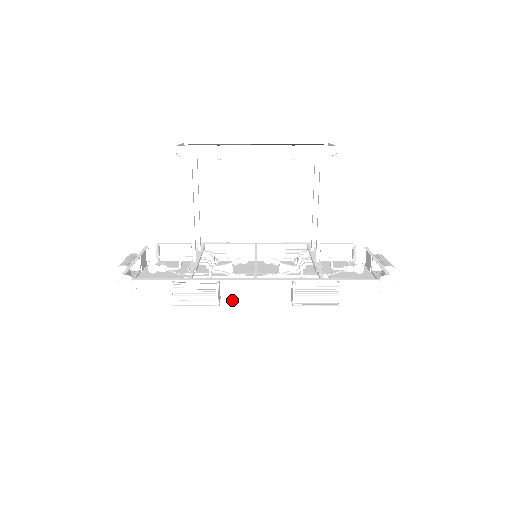
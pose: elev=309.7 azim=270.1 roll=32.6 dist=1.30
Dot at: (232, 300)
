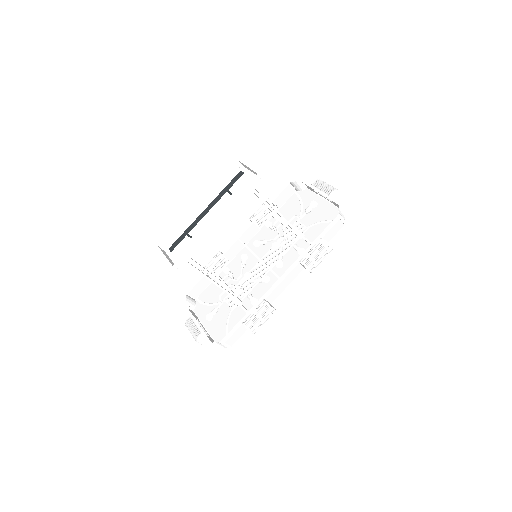
Dot at: (277, 299)
